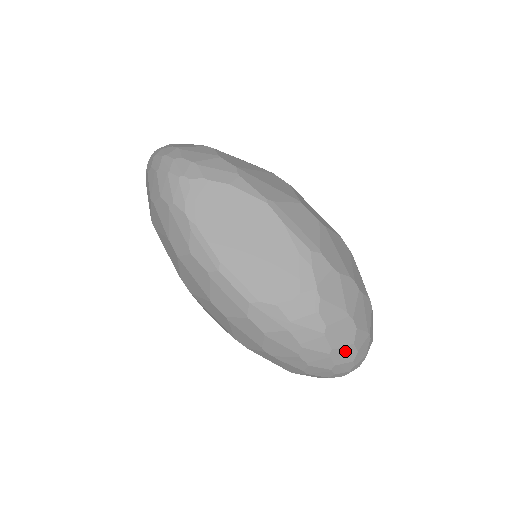
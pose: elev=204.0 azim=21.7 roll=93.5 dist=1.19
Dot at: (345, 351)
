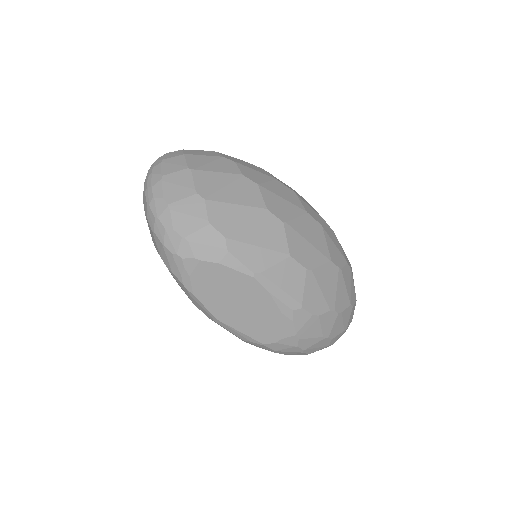
Dot at: occluded
